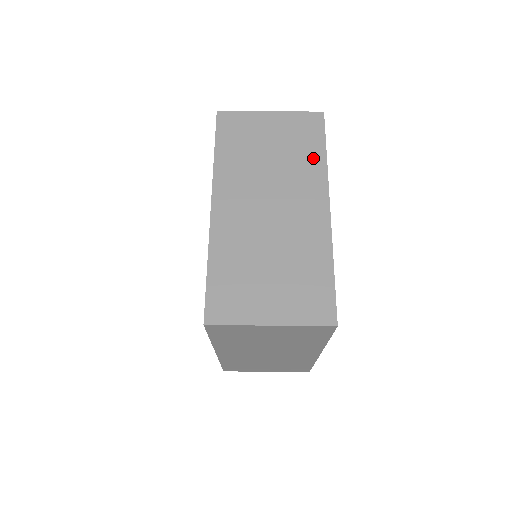
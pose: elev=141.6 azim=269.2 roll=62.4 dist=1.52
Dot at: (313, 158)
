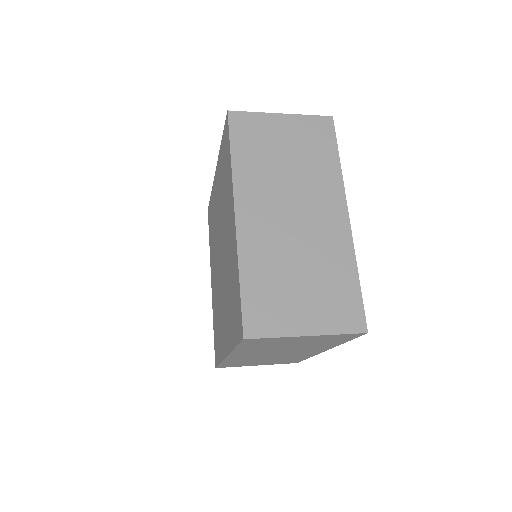
Dot at: (328, 165)
